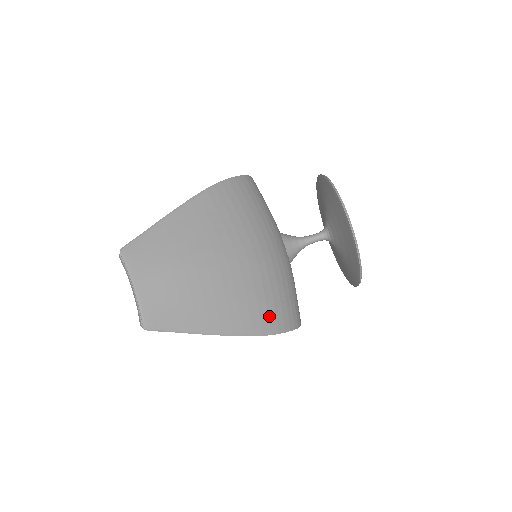
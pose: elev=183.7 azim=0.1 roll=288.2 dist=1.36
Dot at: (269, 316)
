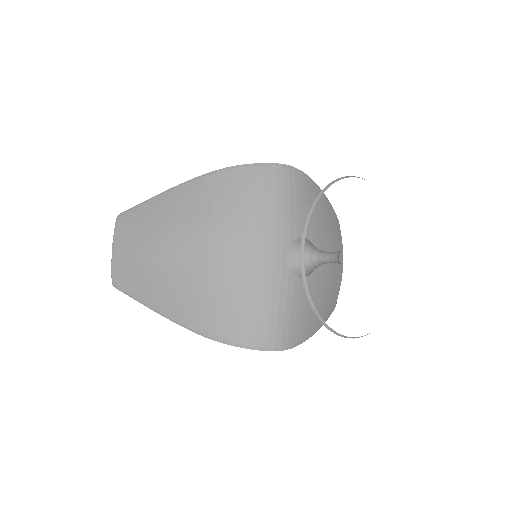
Dot at: (219, 322)
